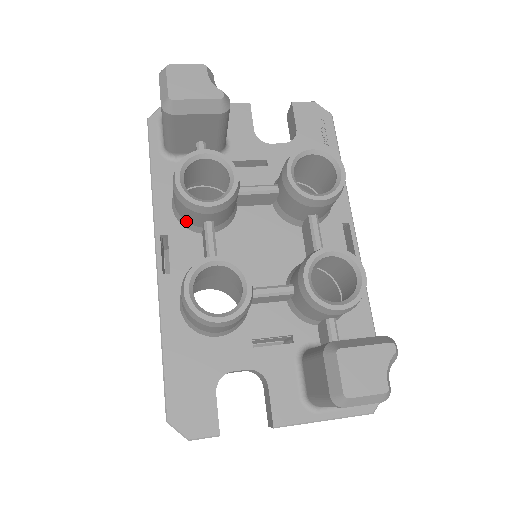
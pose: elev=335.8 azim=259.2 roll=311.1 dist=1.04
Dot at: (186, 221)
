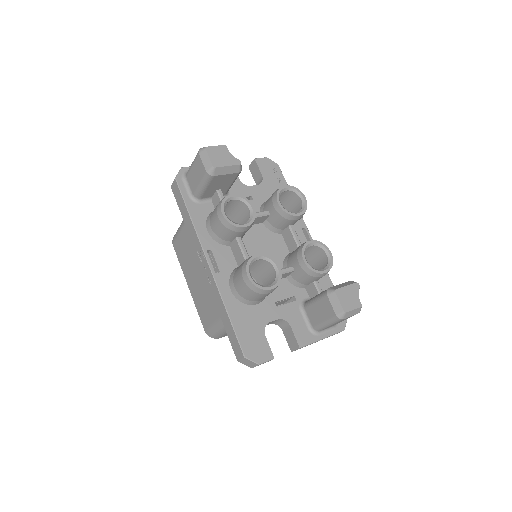
Dot at: (222, 239)
